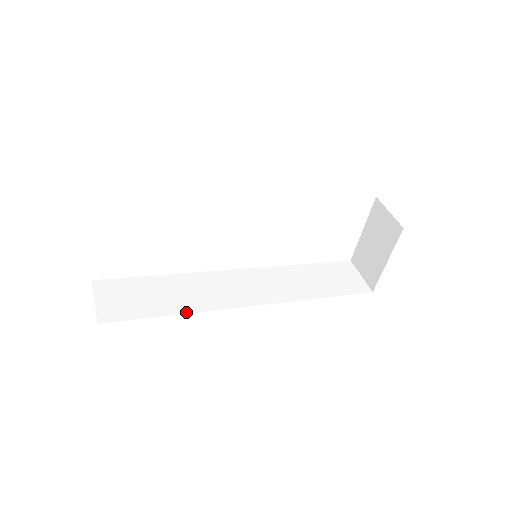
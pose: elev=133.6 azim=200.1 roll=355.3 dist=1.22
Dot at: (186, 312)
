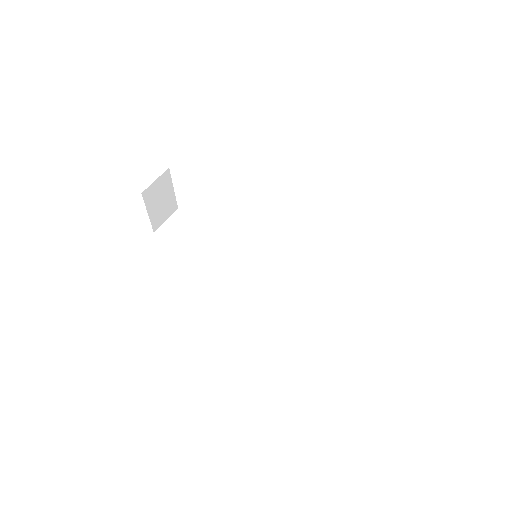
Dot at: (201, 260)
